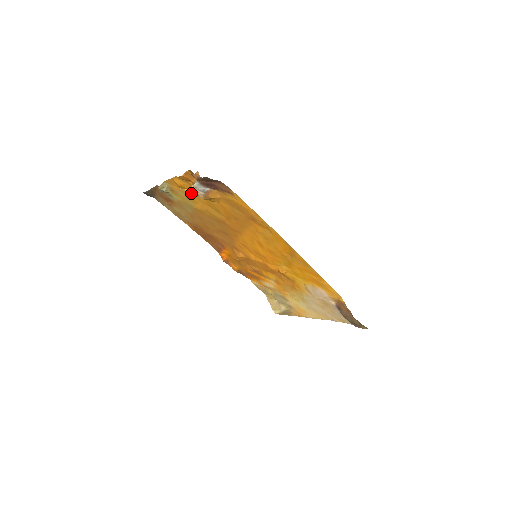
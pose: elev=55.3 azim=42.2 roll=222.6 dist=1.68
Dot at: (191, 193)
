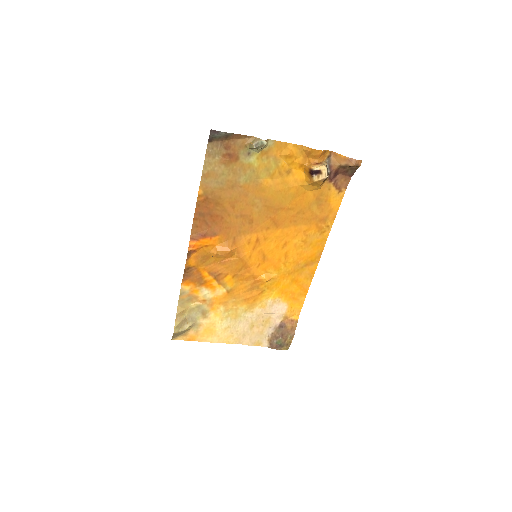
Dot at: (314, 170)
